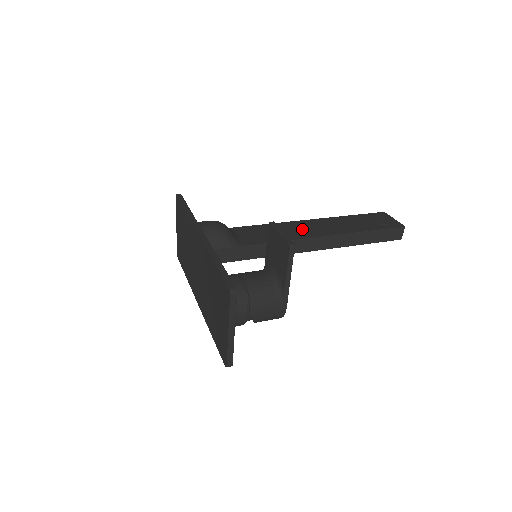
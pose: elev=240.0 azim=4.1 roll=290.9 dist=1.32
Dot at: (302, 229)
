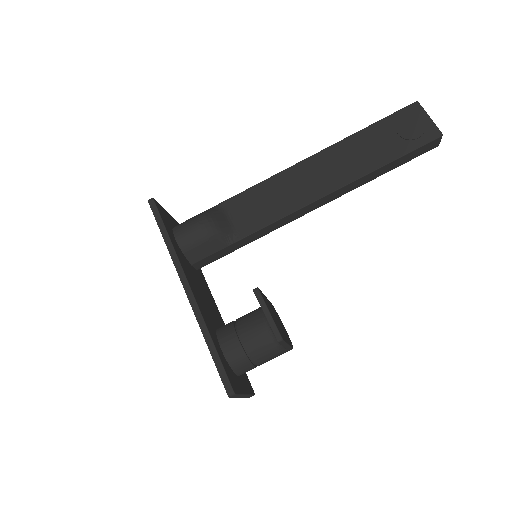
Dot at: (306, 182)
